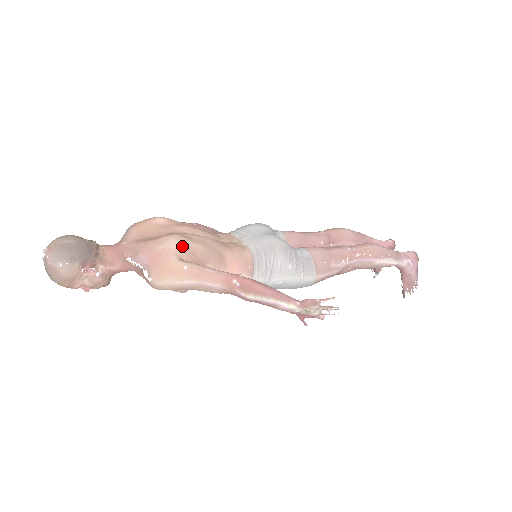
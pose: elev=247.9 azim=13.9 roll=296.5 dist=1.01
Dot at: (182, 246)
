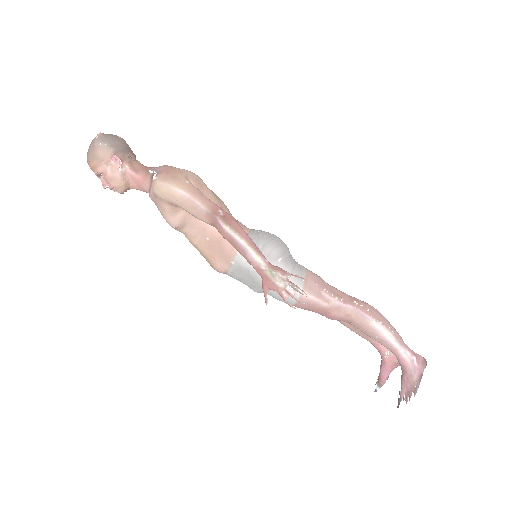
Dot at: (196, 178)
